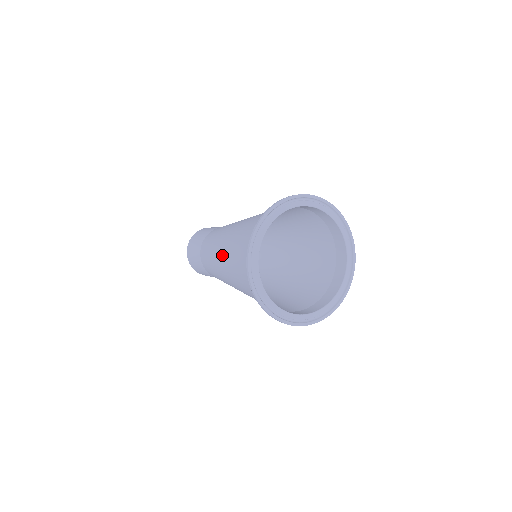
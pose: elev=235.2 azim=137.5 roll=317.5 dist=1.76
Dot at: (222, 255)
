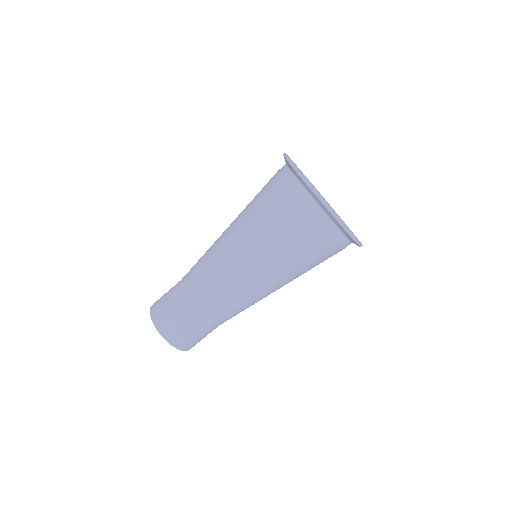
Dot at: (237, 238)
